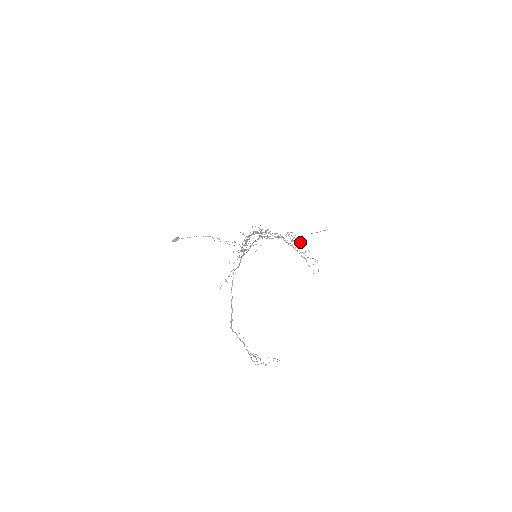
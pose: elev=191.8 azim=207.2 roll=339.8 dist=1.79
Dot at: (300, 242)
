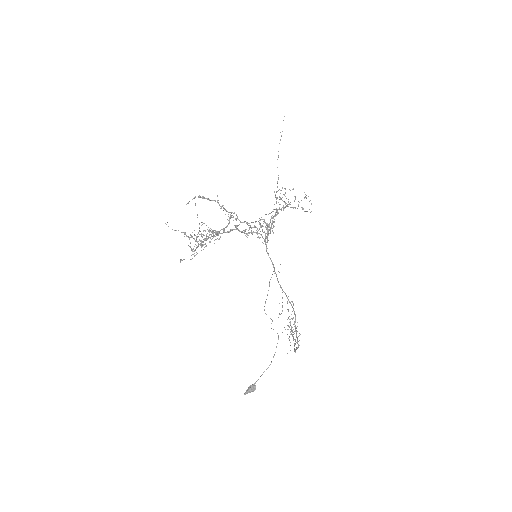
Dot at: (282, 188)
